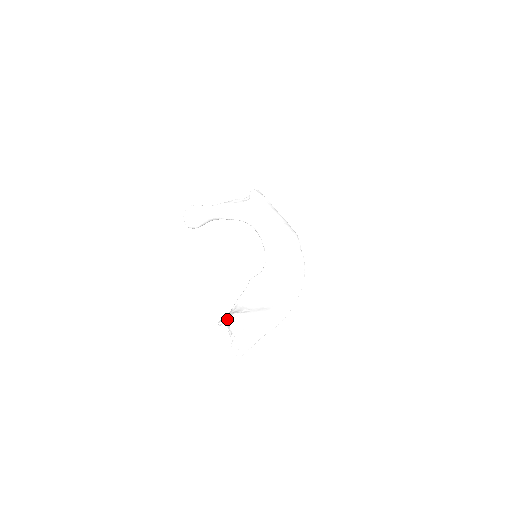
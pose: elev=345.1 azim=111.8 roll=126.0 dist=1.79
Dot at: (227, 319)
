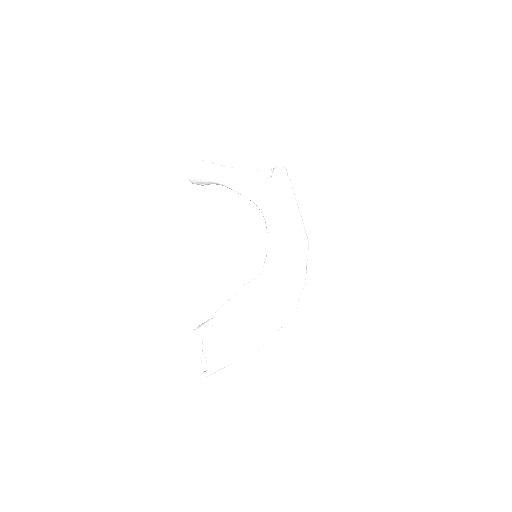
Dot at: (203, 333)
